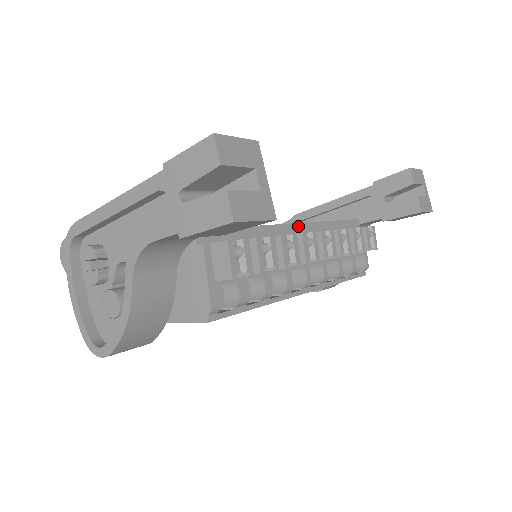
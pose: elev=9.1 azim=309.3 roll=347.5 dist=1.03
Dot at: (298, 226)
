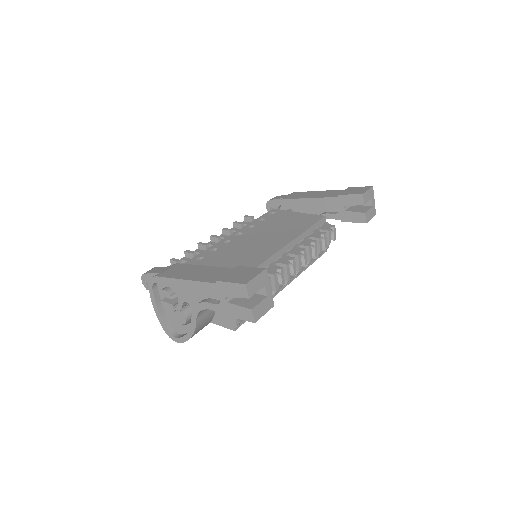
Dot at: (284, 248)
